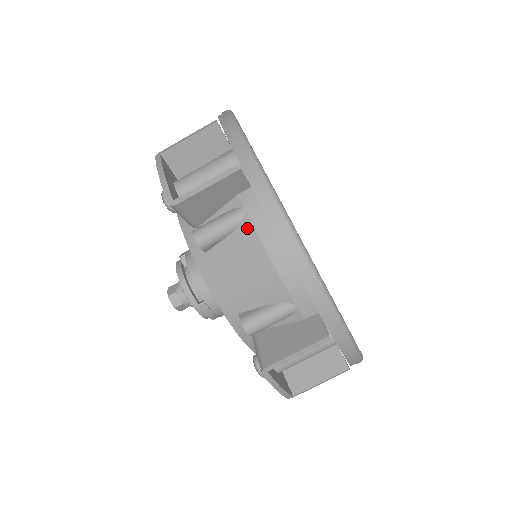
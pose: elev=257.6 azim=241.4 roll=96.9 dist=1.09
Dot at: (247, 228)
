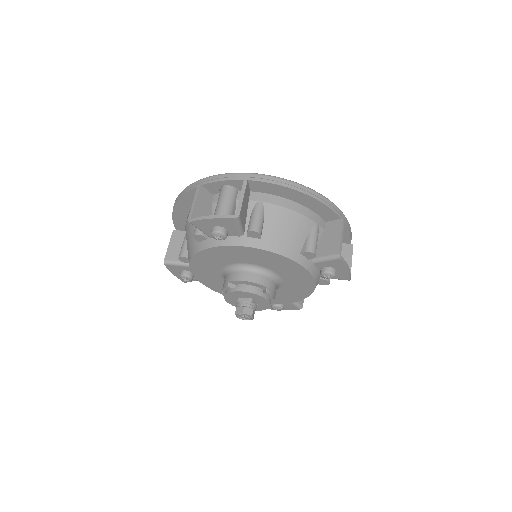
Dot at: (269, 207)
